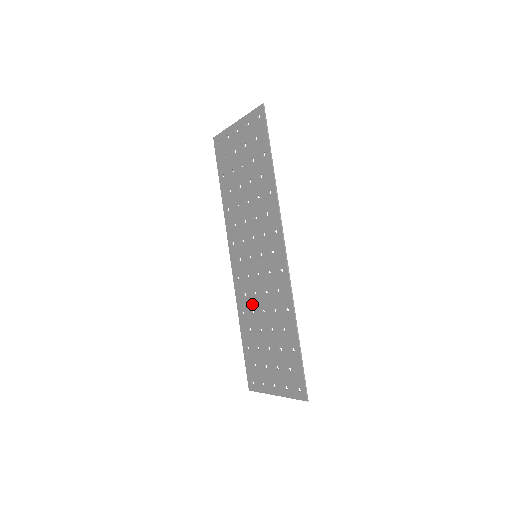
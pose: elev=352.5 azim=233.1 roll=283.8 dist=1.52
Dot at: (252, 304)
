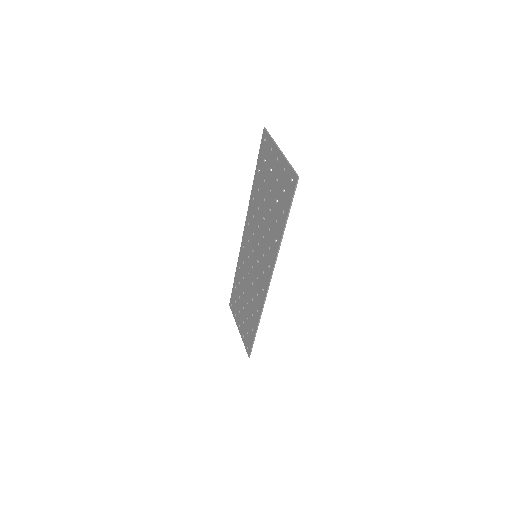
Dot at: (245, 274)
